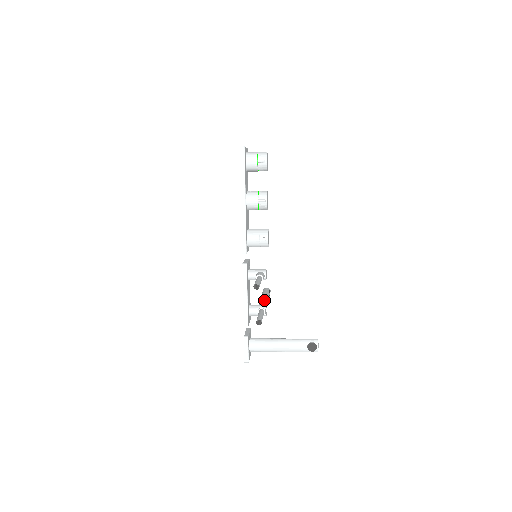
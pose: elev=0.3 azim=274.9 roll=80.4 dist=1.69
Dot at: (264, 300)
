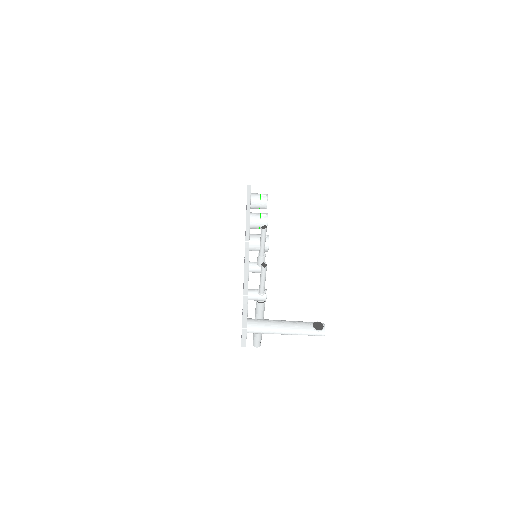
Dot at: occluded
